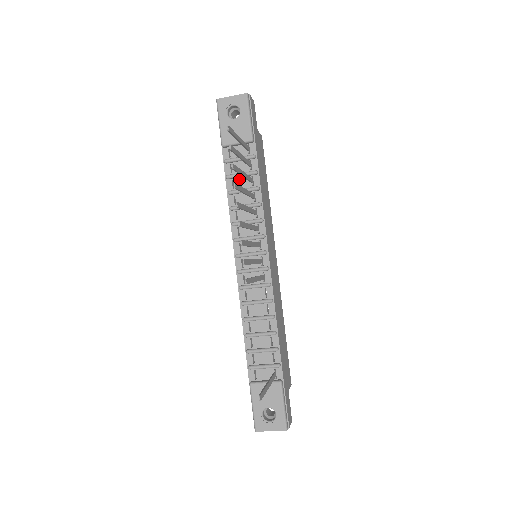
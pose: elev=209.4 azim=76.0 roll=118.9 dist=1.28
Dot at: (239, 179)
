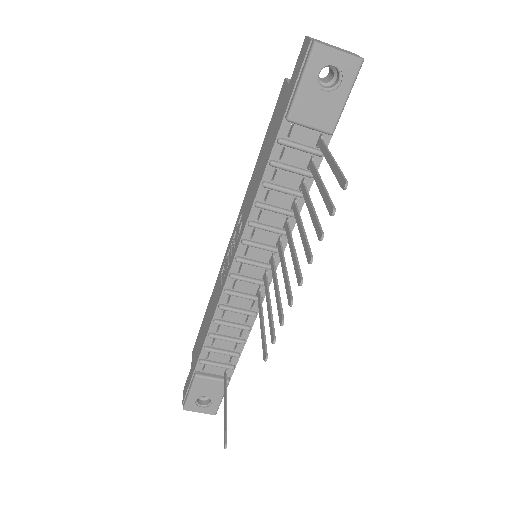
Dot at: (286, 172)
